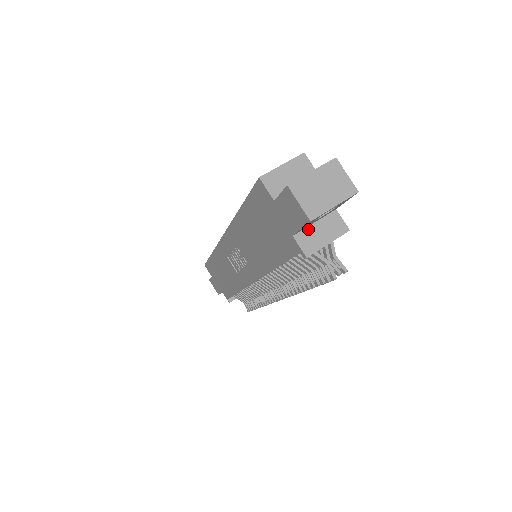
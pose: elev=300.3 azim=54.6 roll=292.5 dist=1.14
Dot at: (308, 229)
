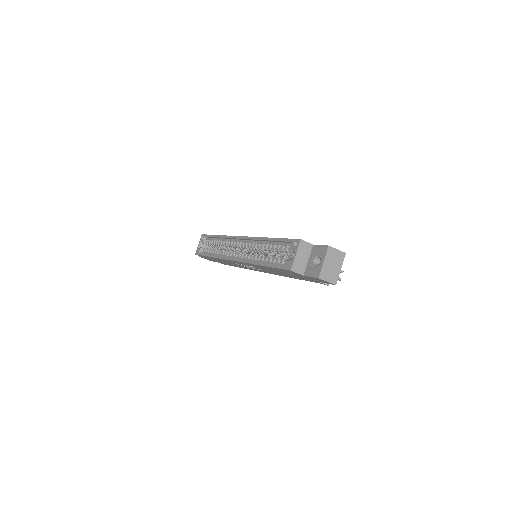
Dot at: occluded
